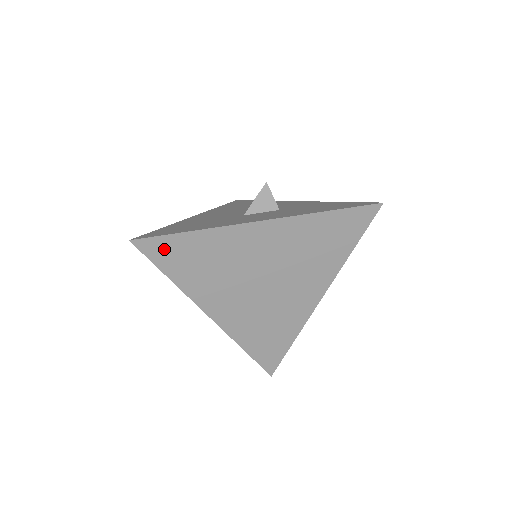
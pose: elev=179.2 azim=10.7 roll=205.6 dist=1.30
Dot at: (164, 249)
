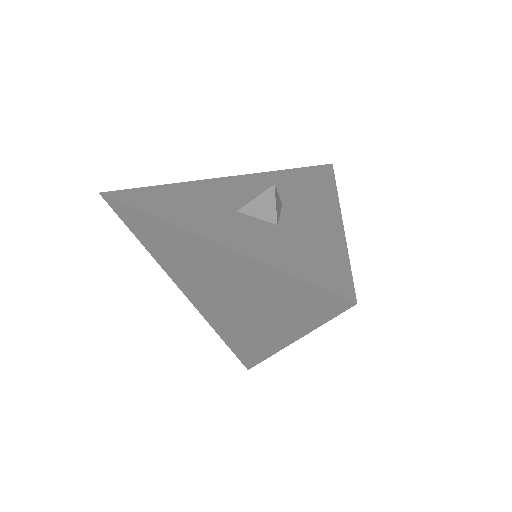
Dot at: (128, 215)
